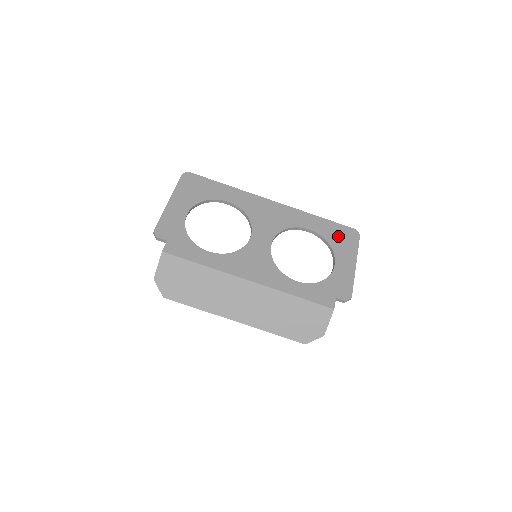
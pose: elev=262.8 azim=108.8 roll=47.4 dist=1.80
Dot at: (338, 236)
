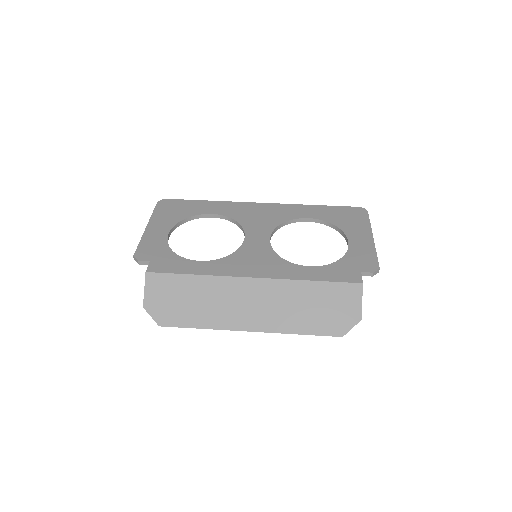
Dot at: (343, 217)
